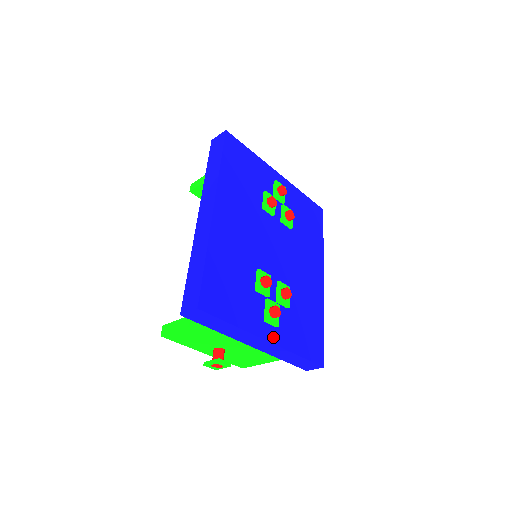
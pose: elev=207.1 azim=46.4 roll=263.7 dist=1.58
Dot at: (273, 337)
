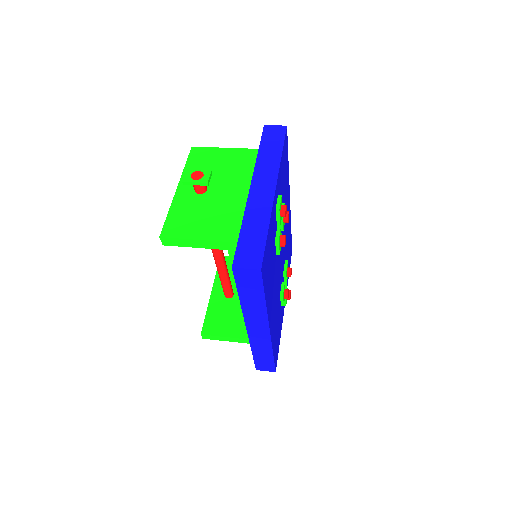
Dot at: occluded
